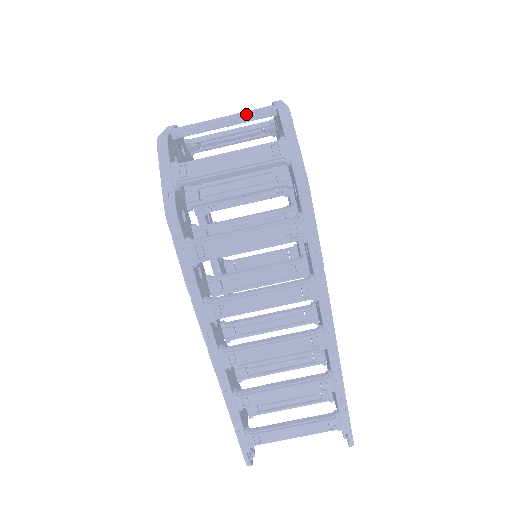
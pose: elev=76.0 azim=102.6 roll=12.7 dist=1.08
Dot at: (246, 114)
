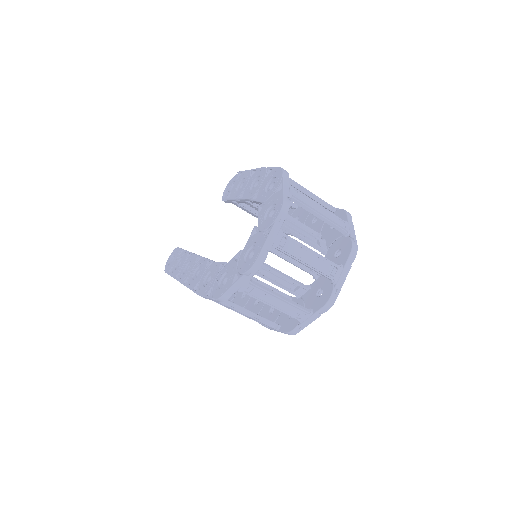
Dot at: (320, 271)
